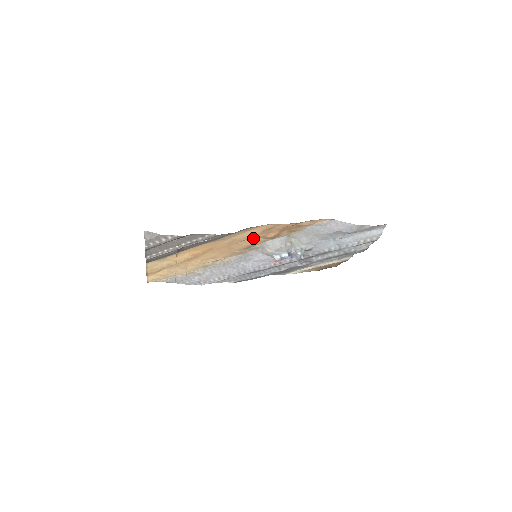
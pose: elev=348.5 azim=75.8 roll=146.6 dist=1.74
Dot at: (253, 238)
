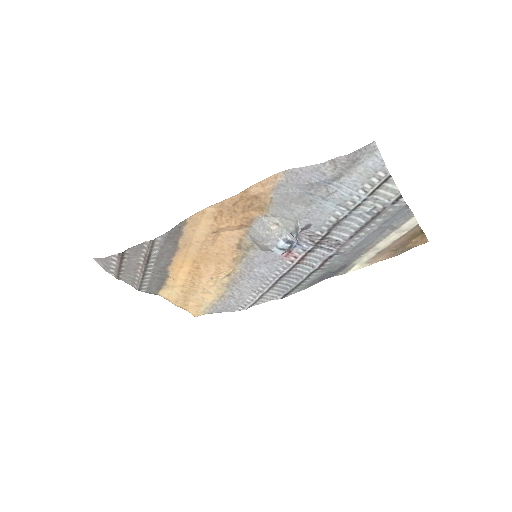
Dot at: (224, 233)
